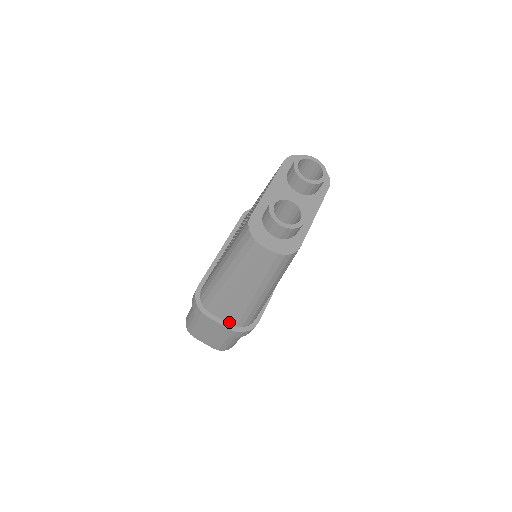
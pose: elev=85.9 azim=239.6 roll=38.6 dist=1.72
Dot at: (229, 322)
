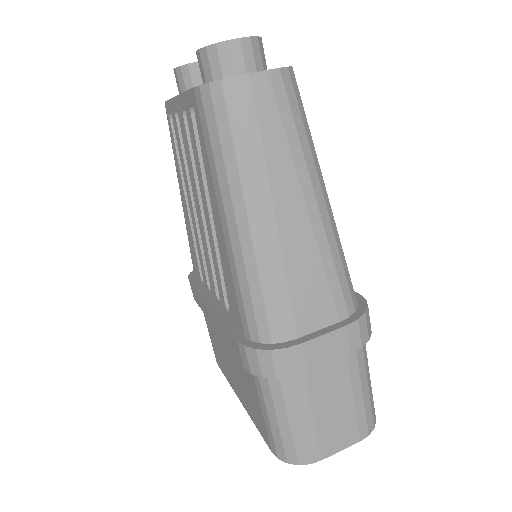
Dot at: (334, 319)
